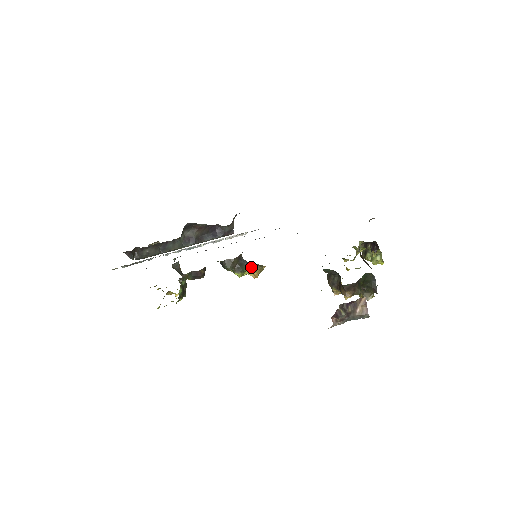
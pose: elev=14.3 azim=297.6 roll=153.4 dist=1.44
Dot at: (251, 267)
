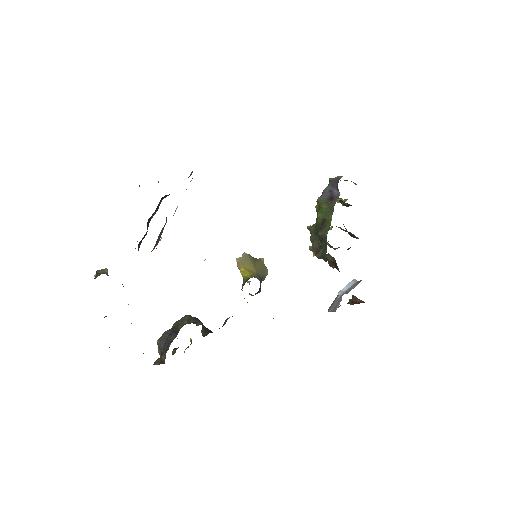
Dot at: (263, 280)
